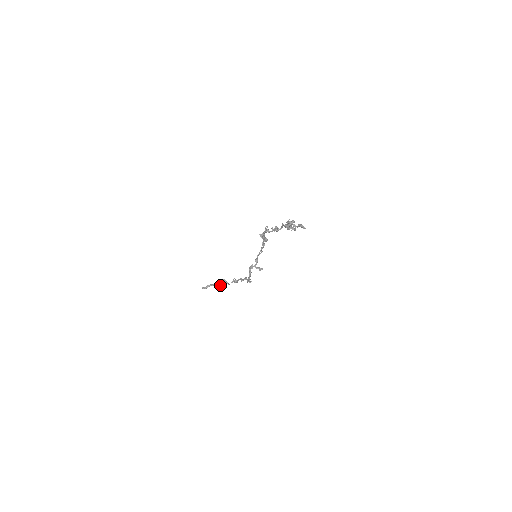
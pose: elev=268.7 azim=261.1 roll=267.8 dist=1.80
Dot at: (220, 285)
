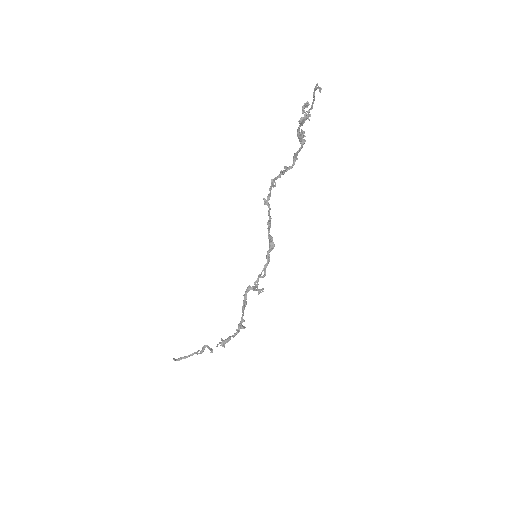
Dot at: (199, 353)
